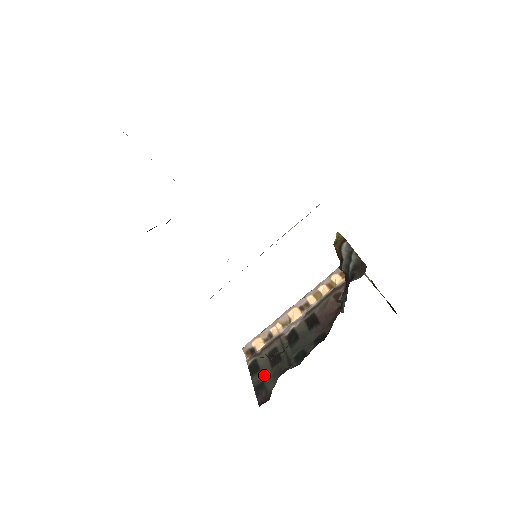
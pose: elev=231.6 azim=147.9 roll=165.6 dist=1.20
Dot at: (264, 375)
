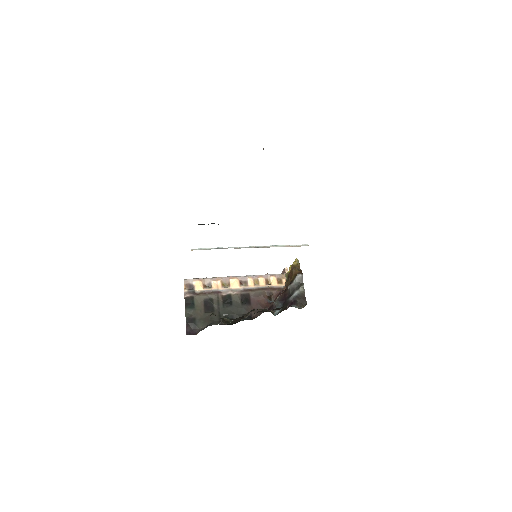
Dot at: (197, 314)
